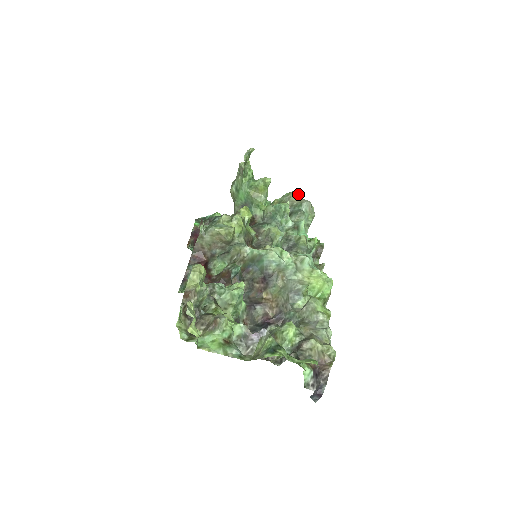
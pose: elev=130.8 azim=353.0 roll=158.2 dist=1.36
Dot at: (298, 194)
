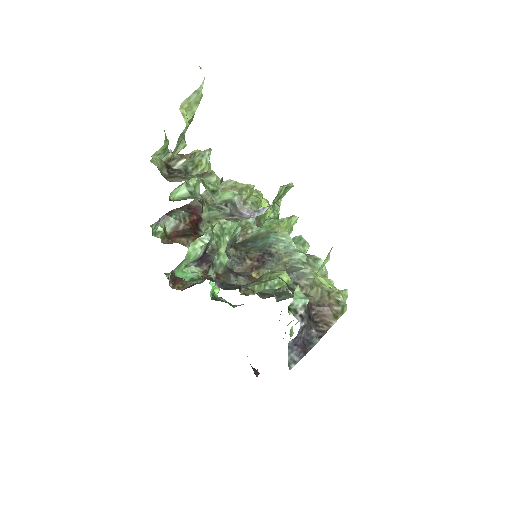
Dot at: occluded
